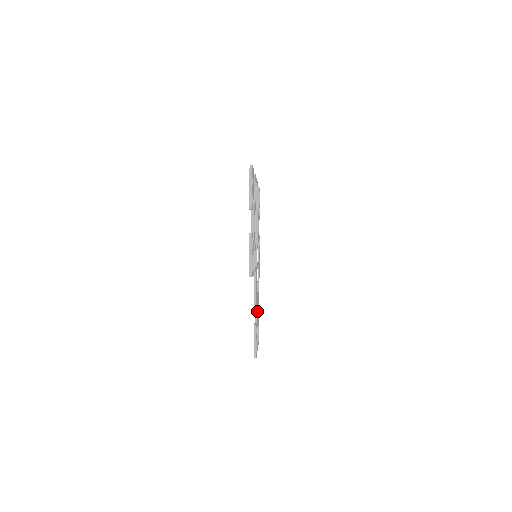
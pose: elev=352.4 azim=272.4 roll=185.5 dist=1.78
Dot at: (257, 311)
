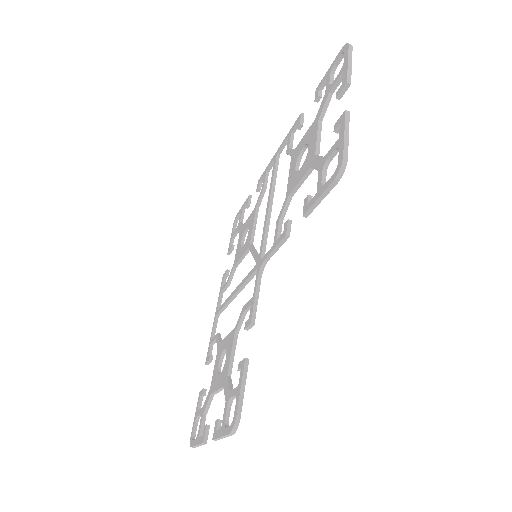
Dot at: (232, 357)
